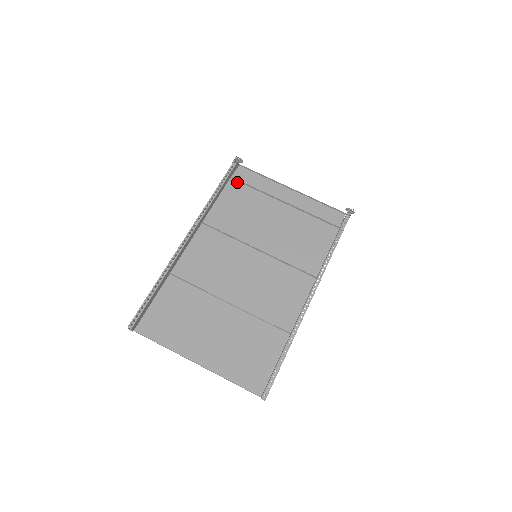
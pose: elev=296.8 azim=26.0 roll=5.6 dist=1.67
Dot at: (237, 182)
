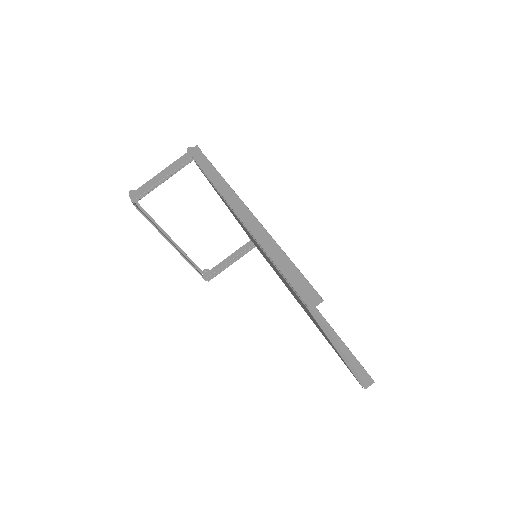
Dot at: occluded
